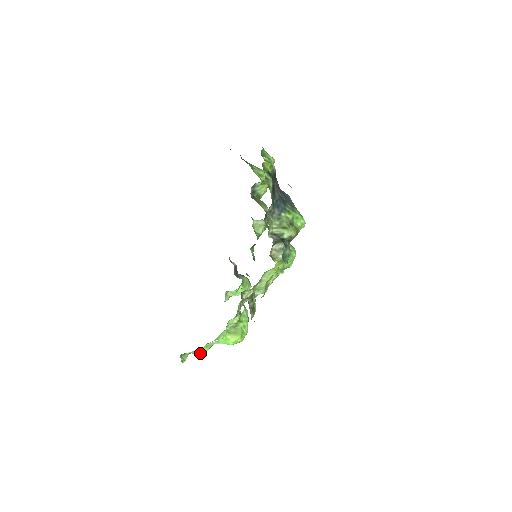
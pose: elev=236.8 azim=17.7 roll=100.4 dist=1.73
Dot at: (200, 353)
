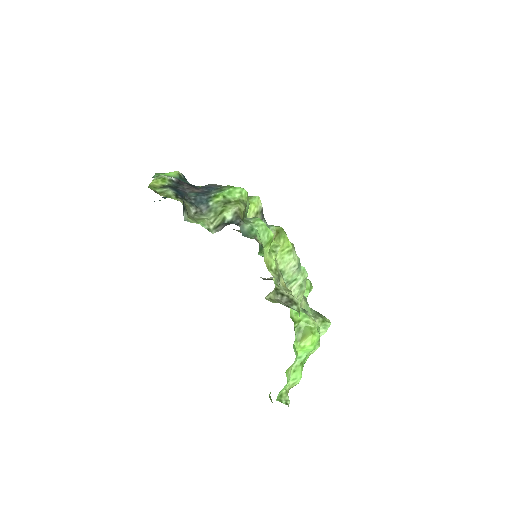
Dot at: (297, 381)
